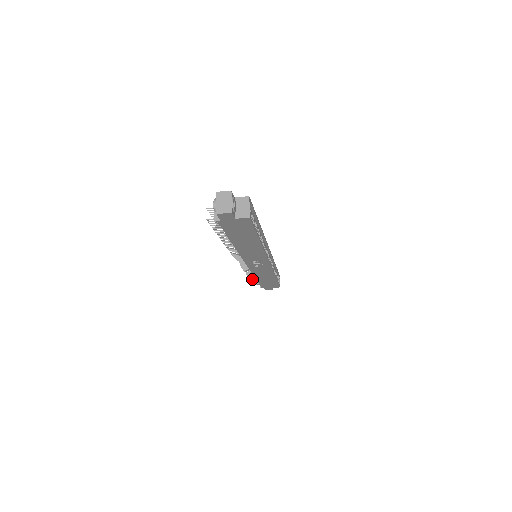
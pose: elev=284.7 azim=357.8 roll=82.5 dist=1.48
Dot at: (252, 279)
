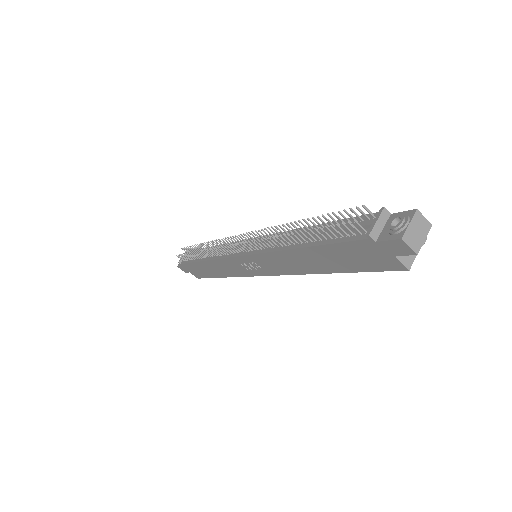
Dot at: occluded
